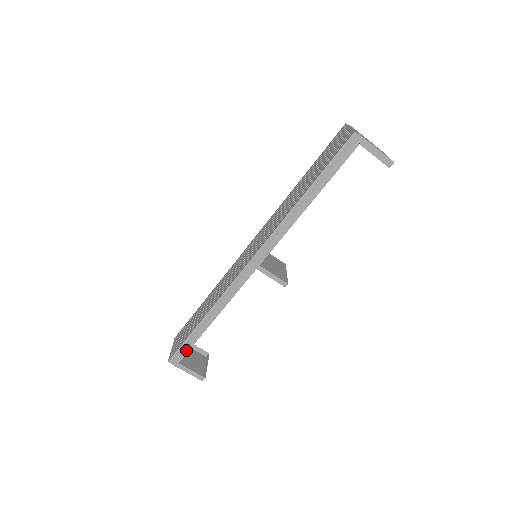
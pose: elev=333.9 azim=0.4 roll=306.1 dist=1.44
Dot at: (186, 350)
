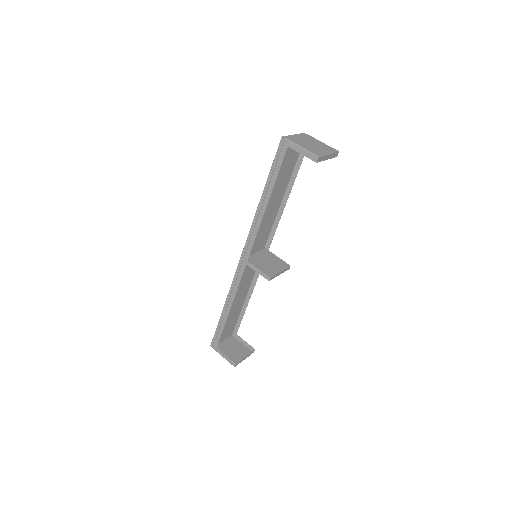
Dot at: (219, 336)
